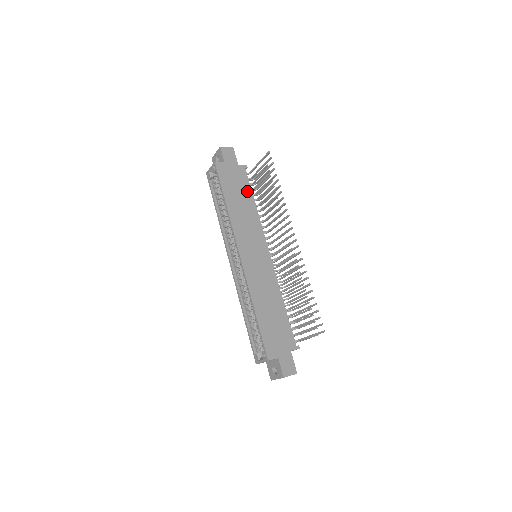
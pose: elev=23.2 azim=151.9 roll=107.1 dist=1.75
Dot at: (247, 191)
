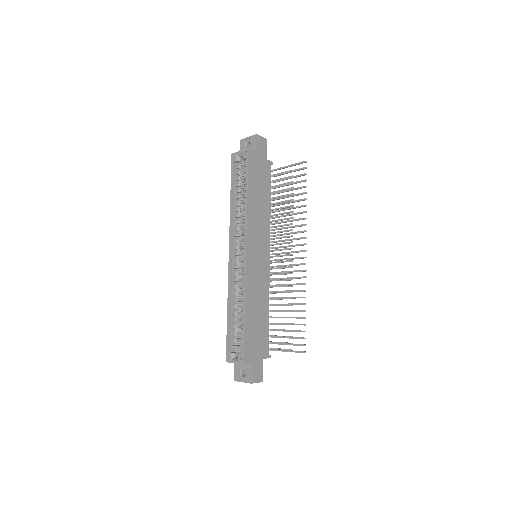
Dot at: (267, 189)
